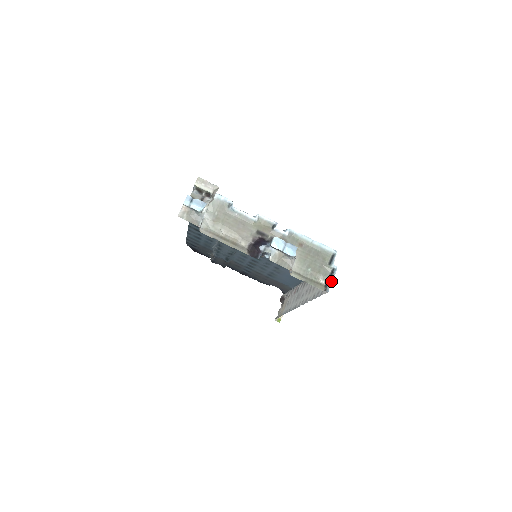
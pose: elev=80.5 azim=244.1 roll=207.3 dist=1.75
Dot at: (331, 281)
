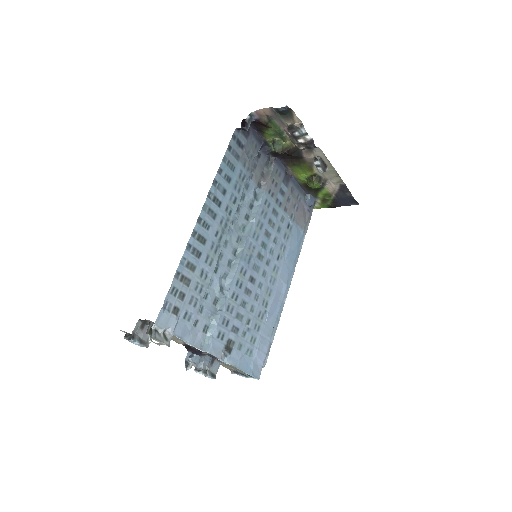
Dot at: (239, 375)
